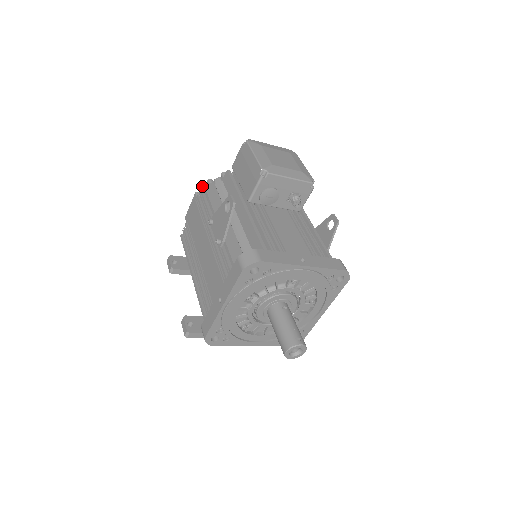
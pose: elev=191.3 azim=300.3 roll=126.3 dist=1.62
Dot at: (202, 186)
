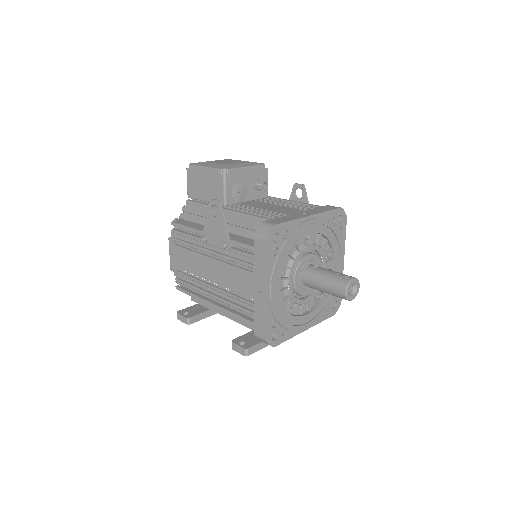
Dot at: (173, 225)
